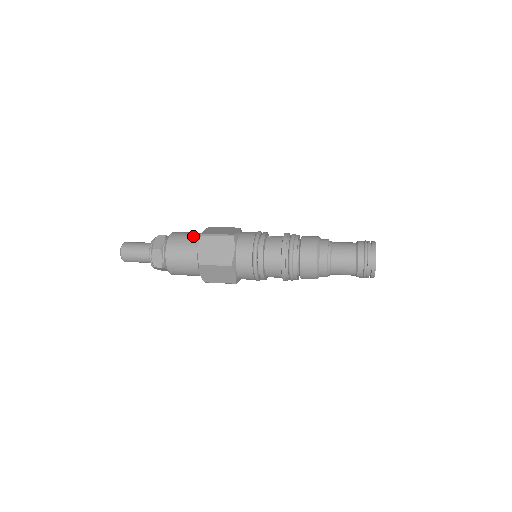
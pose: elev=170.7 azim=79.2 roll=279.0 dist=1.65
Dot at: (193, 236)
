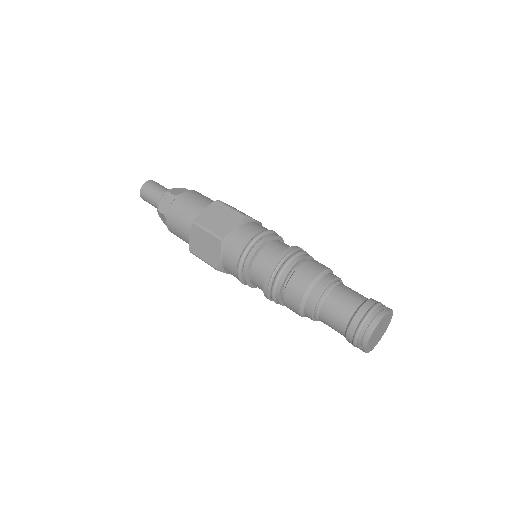
Dot at: (211, 201)
